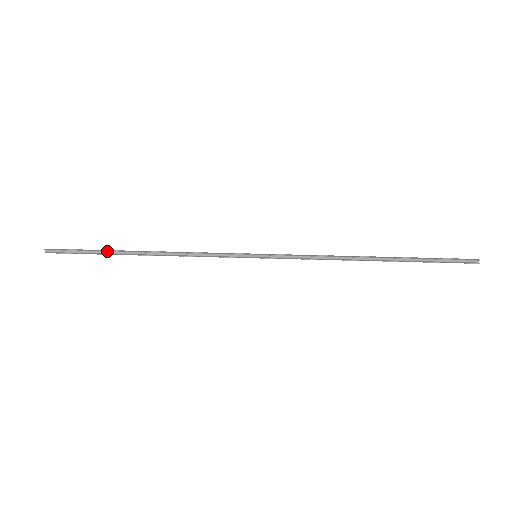
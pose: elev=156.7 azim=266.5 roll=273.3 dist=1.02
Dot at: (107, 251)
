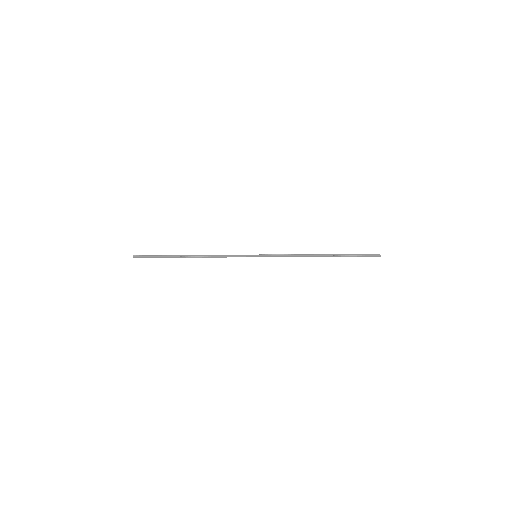
Dot at: (170, 255)
